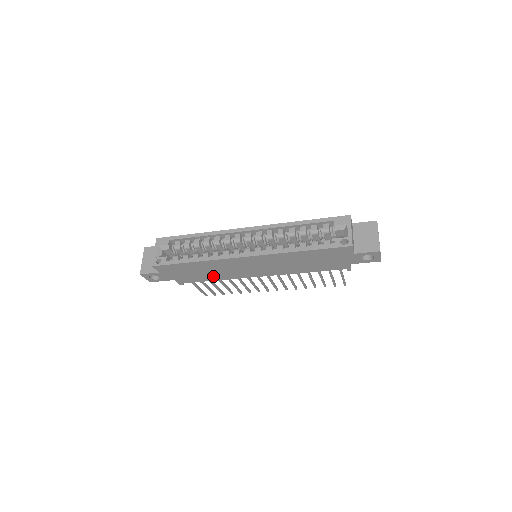
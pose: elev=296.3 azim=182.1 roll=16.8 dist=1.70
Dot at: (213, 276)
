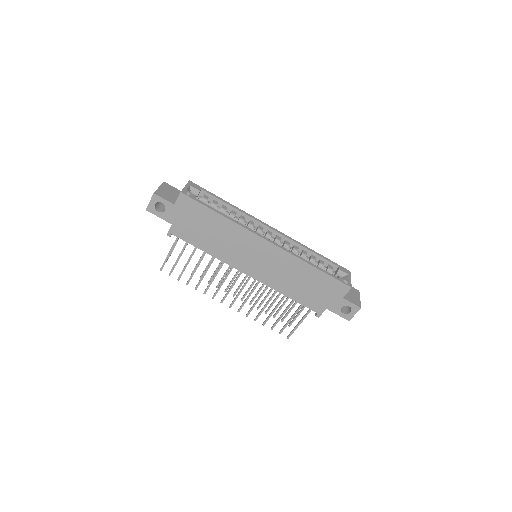
Dot at: (211, 245)
